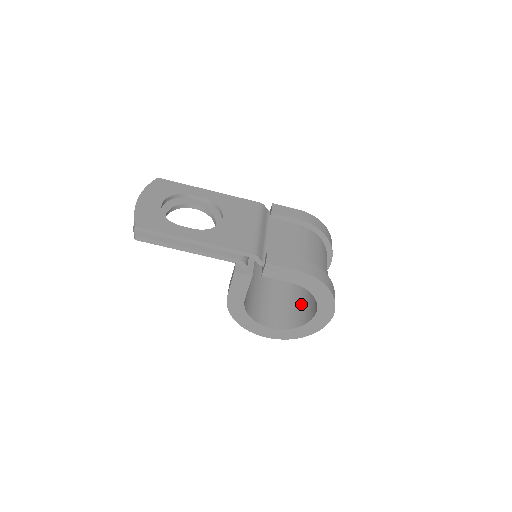
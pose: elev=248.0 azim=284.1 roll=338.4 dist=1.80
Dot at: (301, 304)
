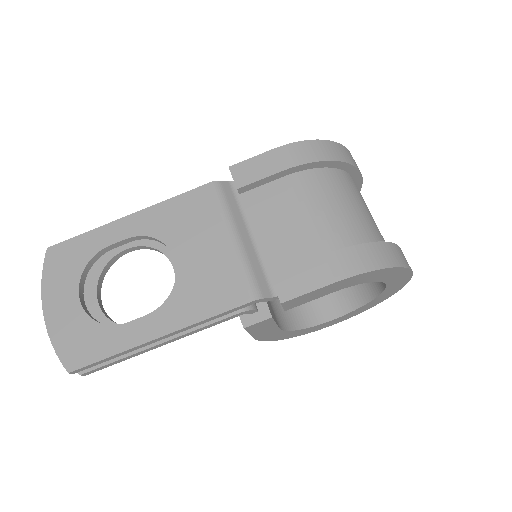
Dot at: occluded
